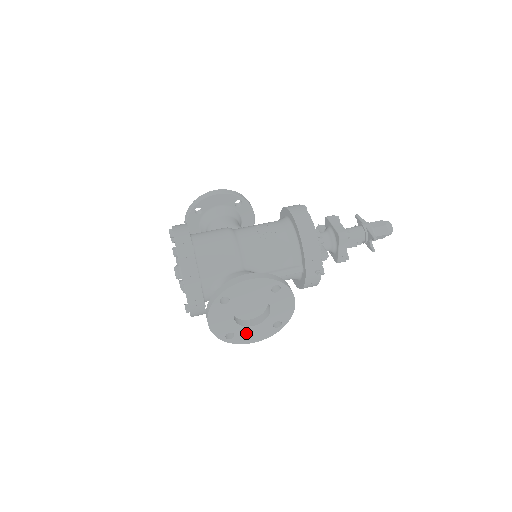
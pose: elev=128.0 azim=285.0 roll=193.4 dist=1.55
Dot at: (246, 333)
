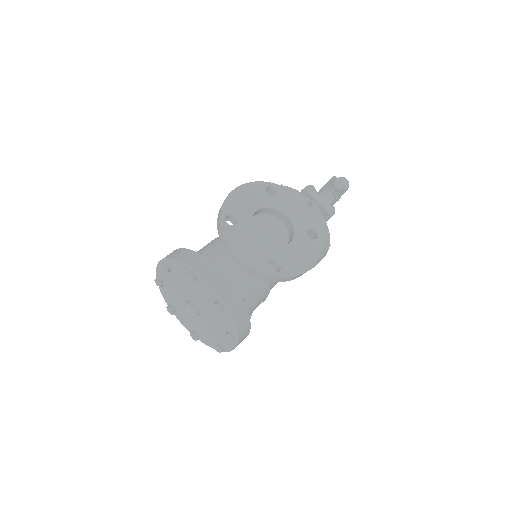
Dot at: (290, 257)
